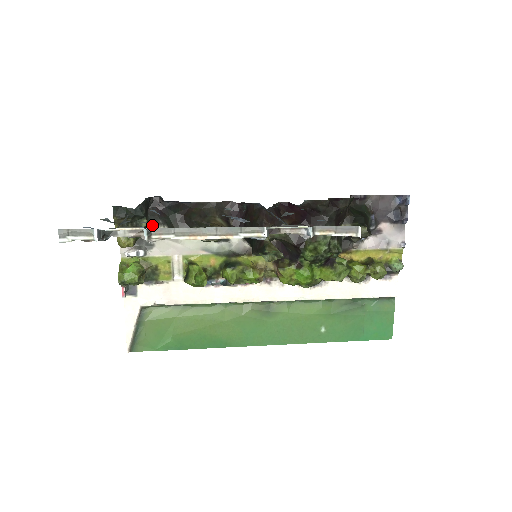
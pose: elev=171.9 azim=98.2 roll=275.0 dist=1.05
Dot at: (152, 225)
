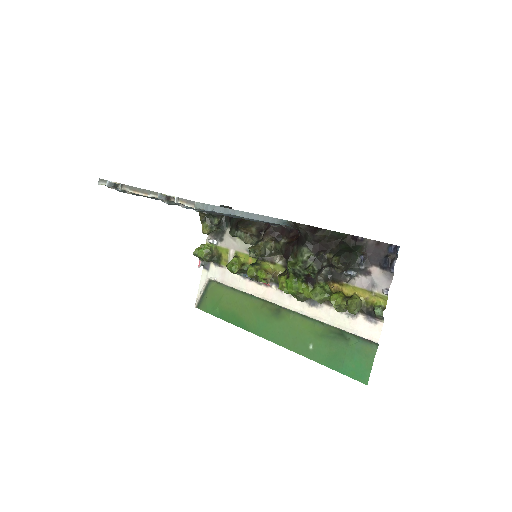
Dot at: (226, 226)
